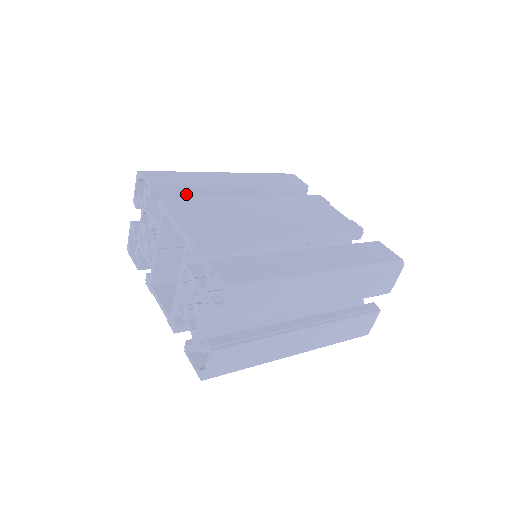
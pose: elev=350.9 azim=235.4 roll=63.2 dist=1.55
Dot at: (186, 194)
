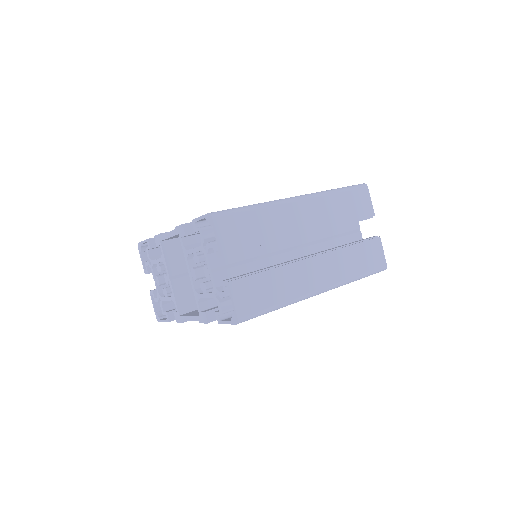
Dot at: occluded
